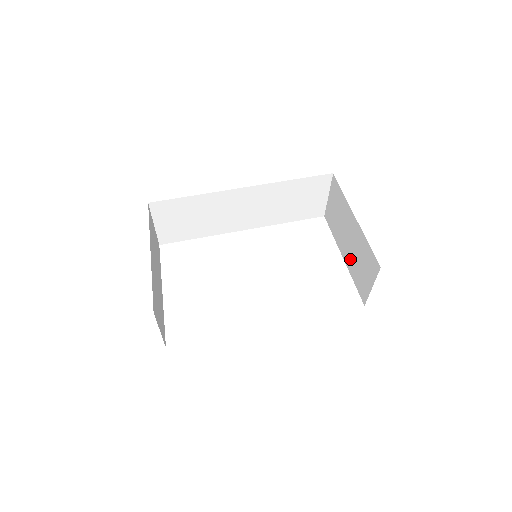
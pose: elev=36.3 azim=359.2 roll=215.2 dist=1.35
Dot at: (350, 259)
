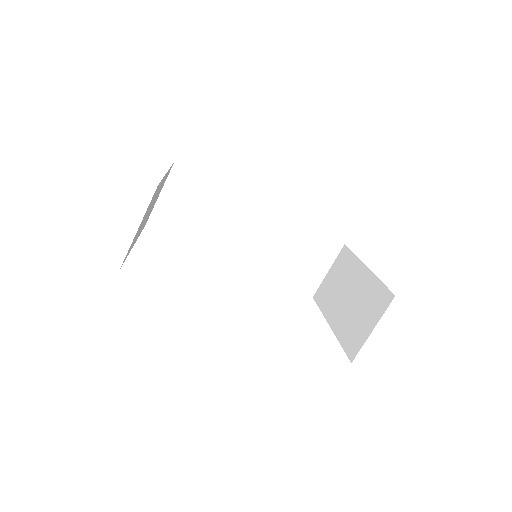
Dot at: (343, 319)
